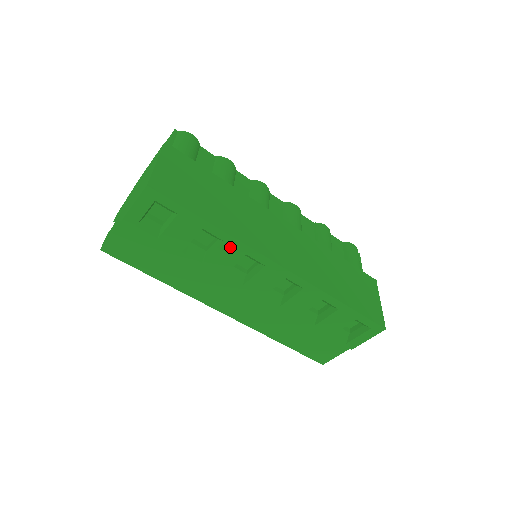
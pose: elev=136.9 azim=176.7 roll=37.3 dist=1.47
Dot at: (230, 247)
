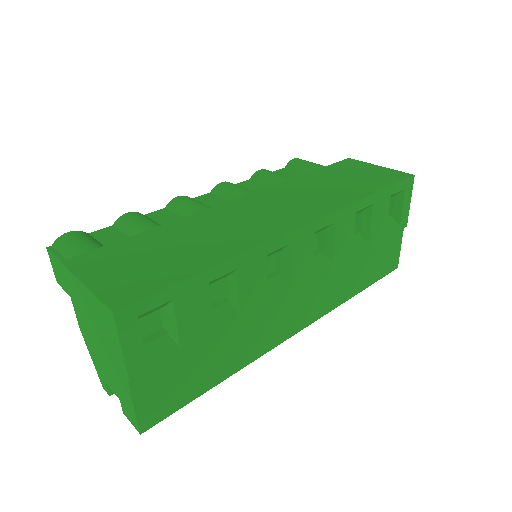
Dot at: (248, 267)
